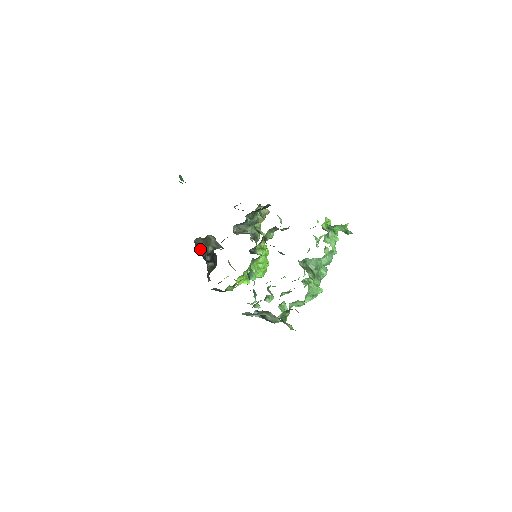
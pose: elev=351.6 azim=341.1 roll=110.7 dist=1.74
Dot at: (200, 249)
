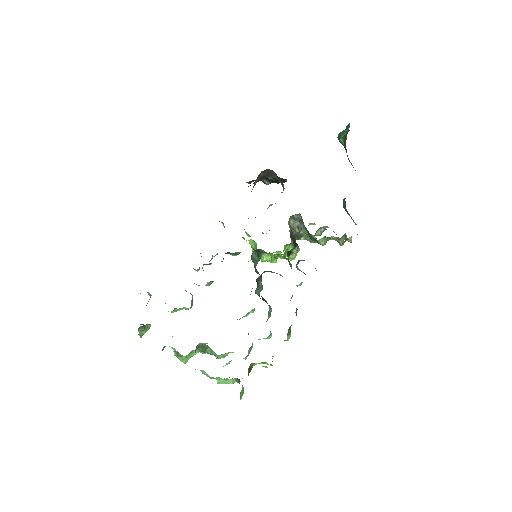
Dot at: (266, 174)
